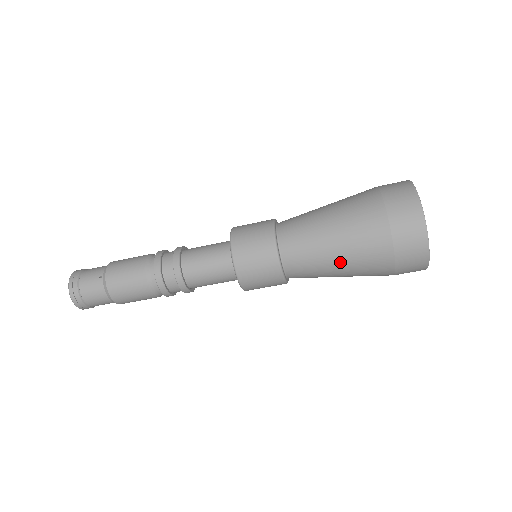
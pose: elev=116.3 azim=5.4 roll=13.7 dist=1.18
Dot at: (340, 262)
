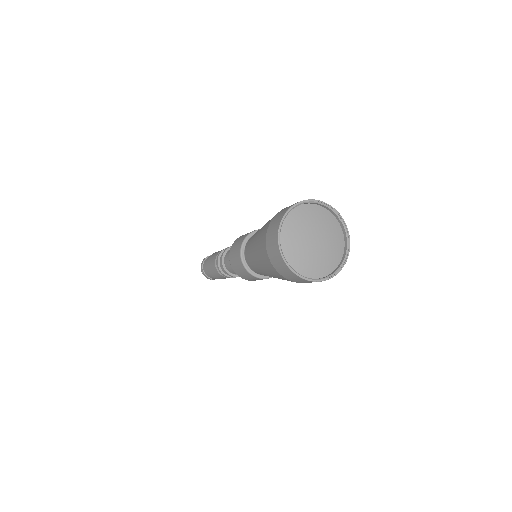
Dot at: occluded
